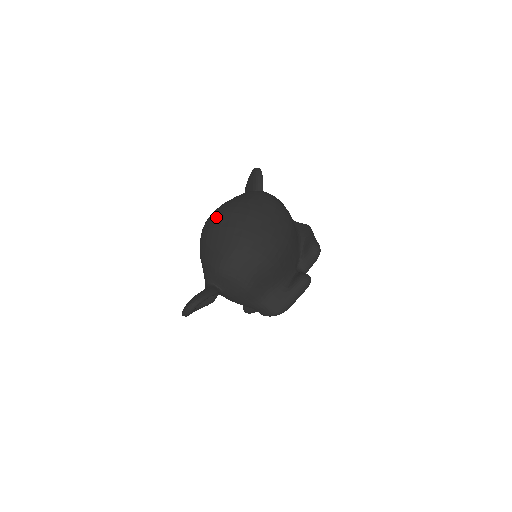
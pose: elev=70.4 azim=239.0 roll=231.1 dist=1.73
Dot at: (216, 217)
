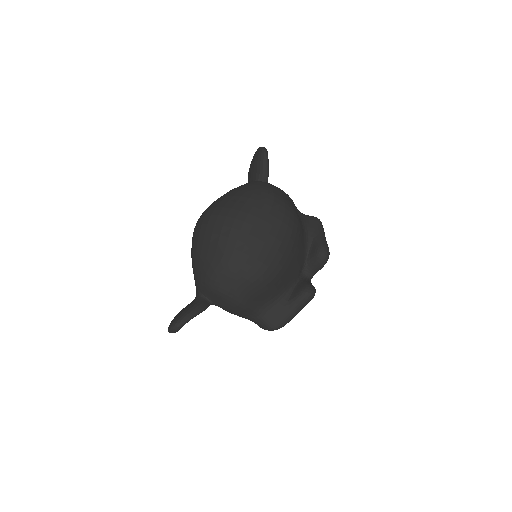
Dot at: (208, 219)
